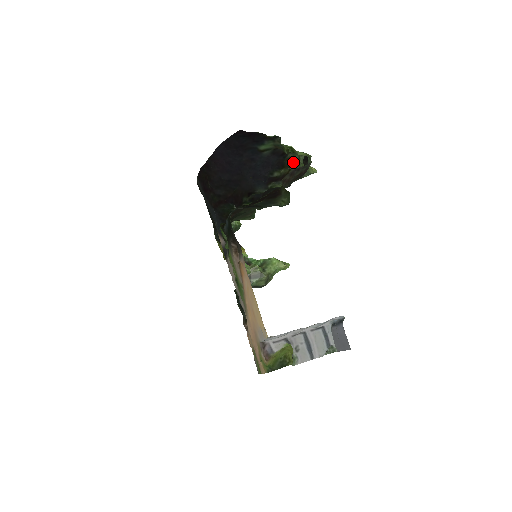
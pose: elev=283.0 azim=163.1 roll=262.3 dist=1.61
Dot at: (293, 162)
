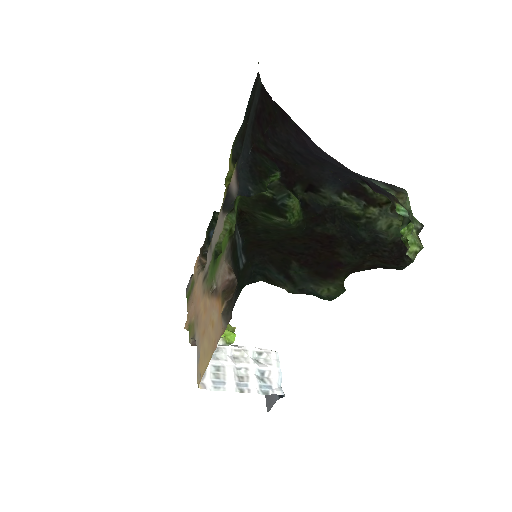
Dot at: occluded
